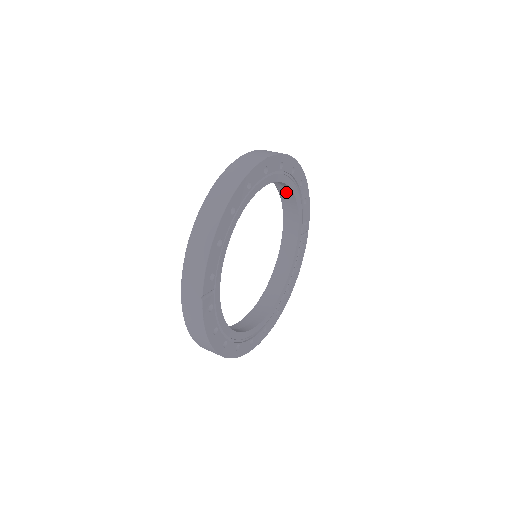
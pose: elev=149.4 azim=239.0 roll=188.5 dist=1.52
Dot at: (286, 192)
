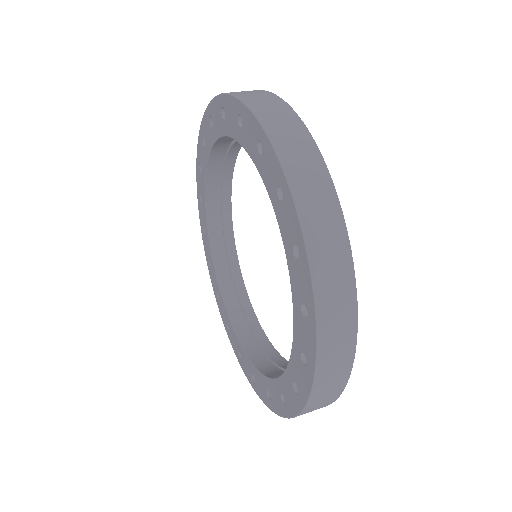
Dot at: occluded
